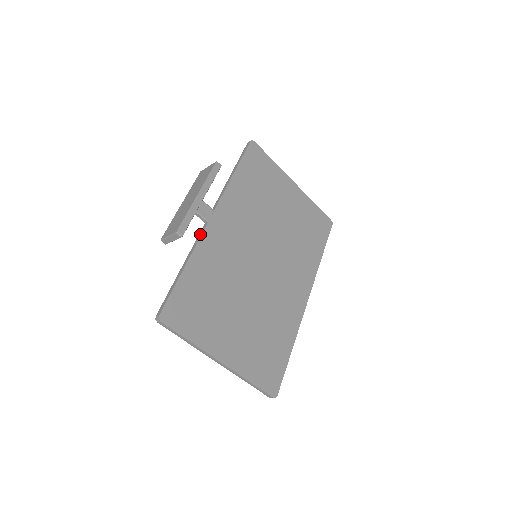
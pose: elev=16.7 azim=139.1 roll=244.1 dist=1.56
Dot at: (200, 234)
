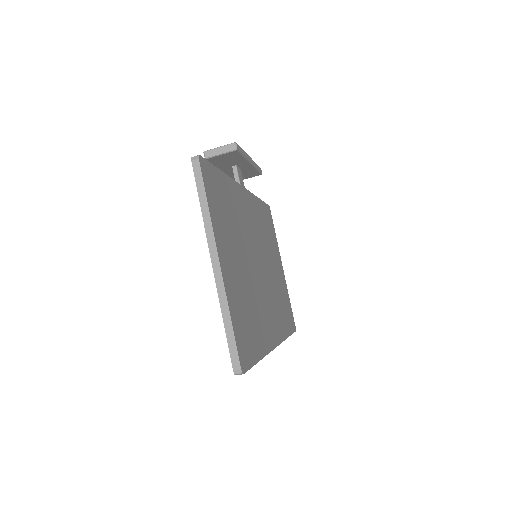
Dot at: occluded
